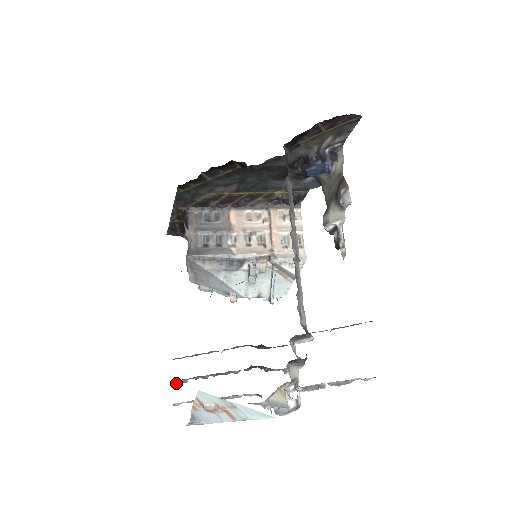
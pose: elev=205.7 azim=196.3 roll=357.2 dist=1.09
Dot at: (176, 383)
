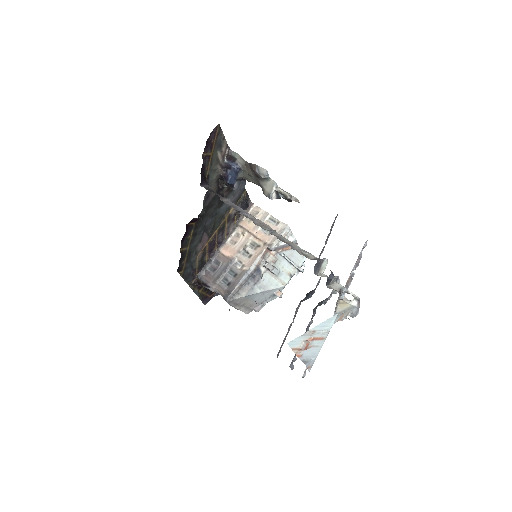
Dot at: (292, 366)
